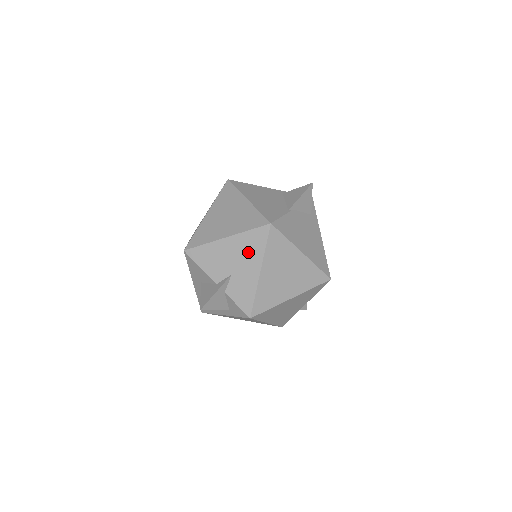
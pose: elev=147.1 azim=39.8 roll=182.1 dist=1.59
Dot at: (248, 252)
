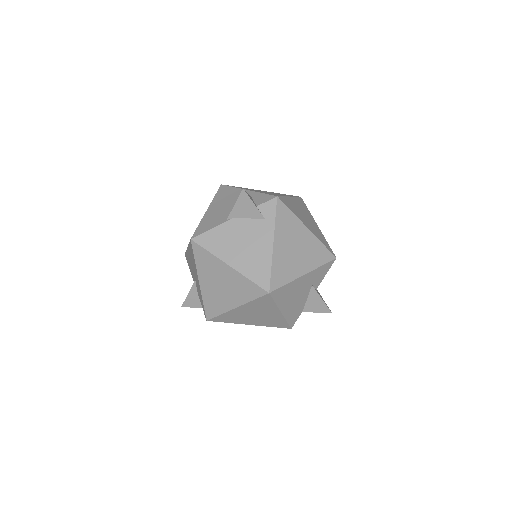
Dot at: (193, 262)
